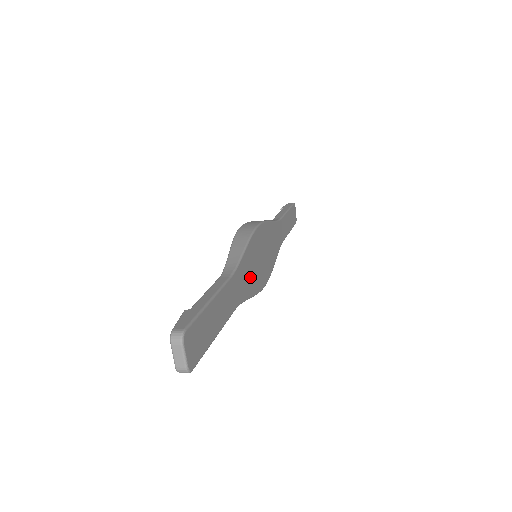
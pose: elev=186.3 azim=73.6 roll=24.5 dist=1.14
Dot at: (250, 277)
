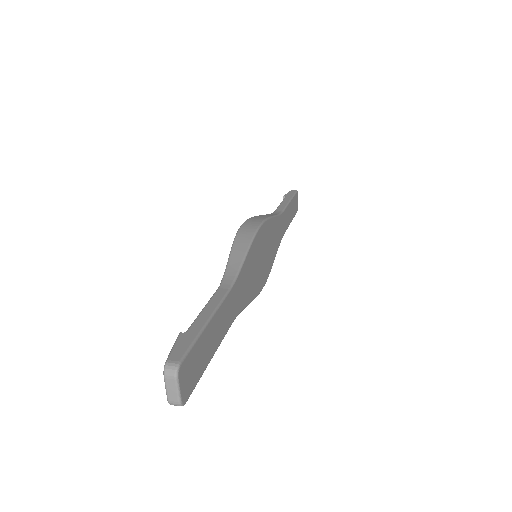
Dot at: (249, 283)
